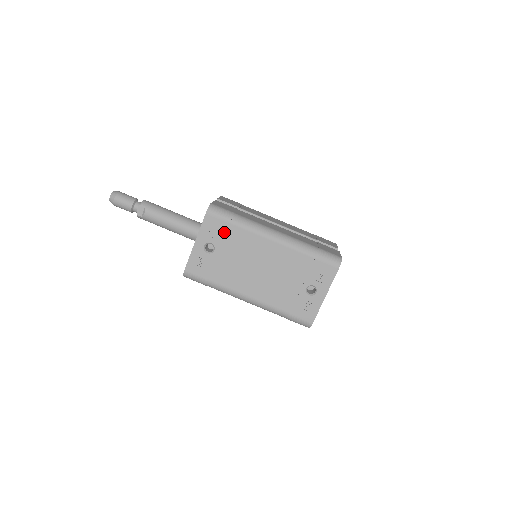
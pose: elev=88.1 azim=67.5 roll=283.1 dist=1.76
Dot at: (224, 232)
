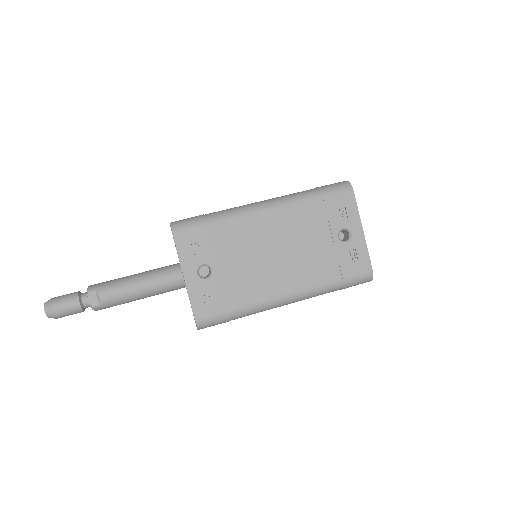
Dot at: (208, 241)
